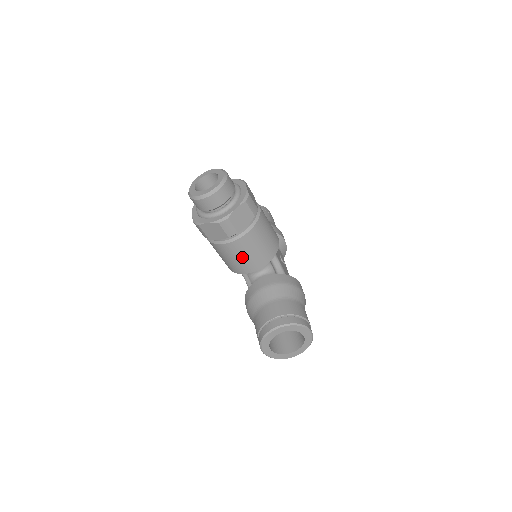
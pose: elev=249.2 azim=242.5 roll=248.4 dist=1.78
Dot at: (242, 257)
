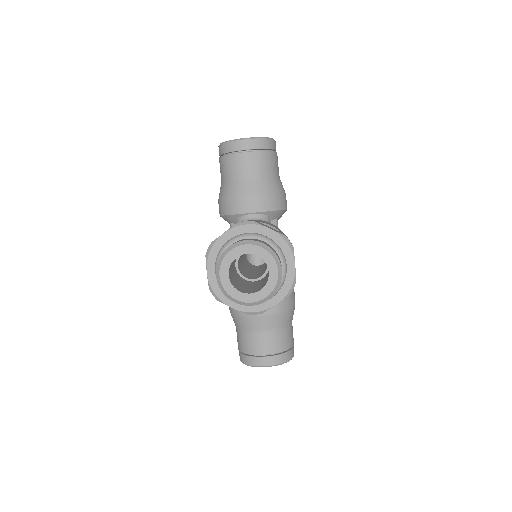
Dot at: occluded
